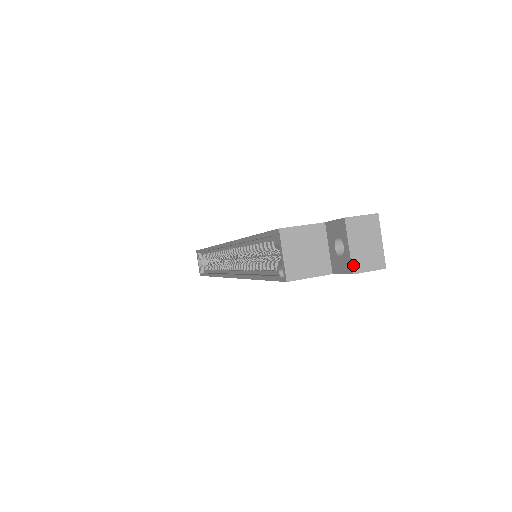
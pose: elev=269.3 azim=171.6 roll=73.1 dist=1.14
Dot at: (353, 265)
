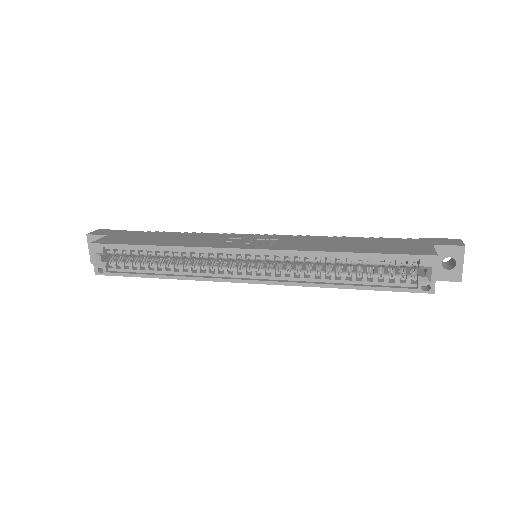
Dot at: occluded
